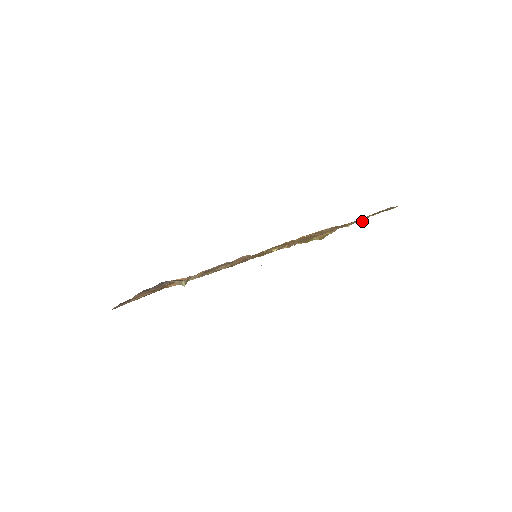
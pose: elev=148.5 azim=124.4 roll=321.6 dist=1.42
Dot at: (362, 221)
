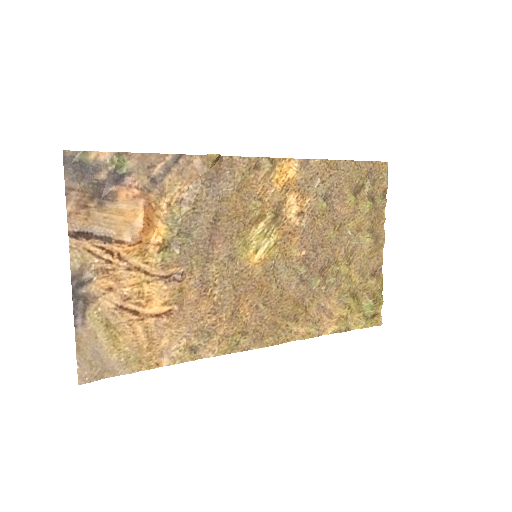
Dot at: (367, 203)
